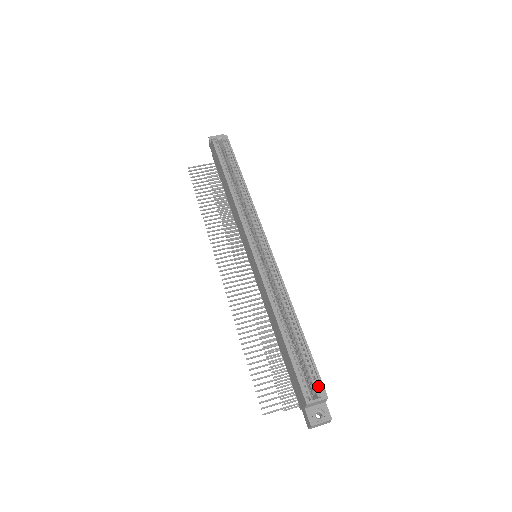
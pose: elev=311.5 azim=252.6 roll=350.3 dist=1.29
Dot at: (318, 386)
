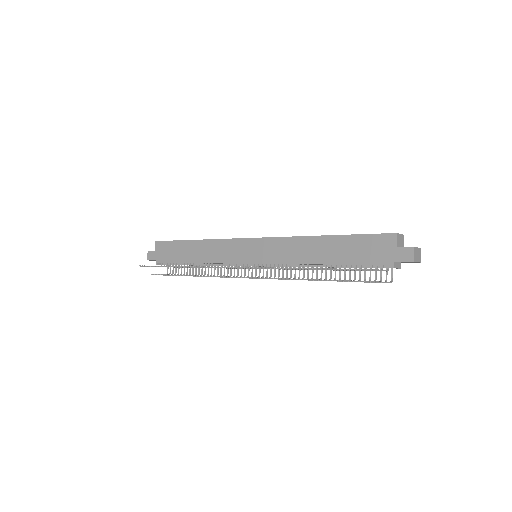
Dot at: occluded
